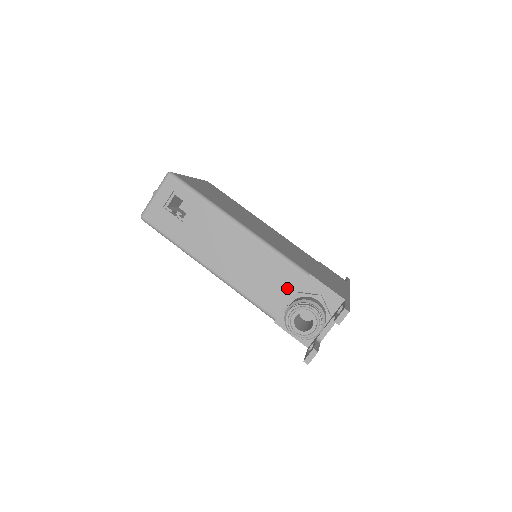
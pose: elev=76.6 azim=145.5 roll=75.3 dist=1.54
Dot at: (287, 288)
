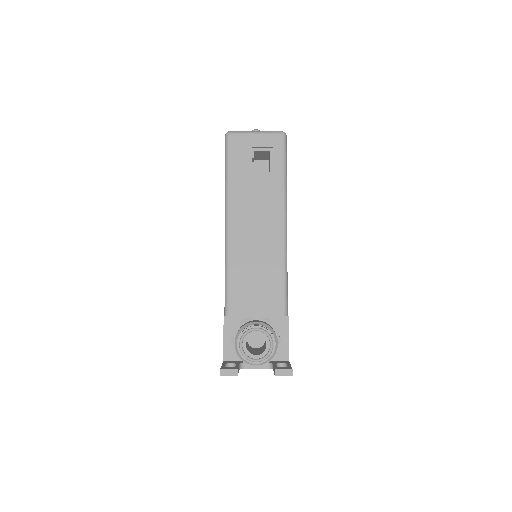
Dot at: (262, 306)
